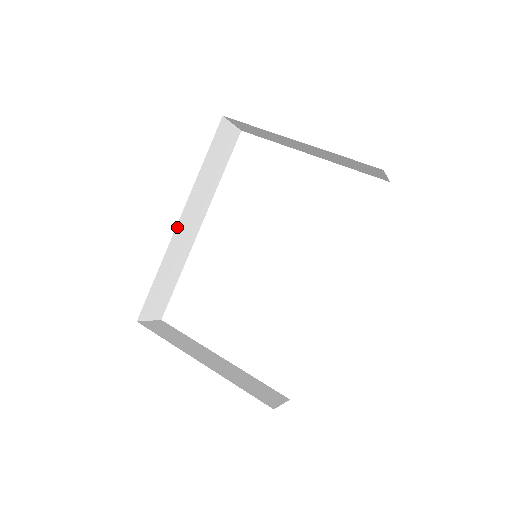
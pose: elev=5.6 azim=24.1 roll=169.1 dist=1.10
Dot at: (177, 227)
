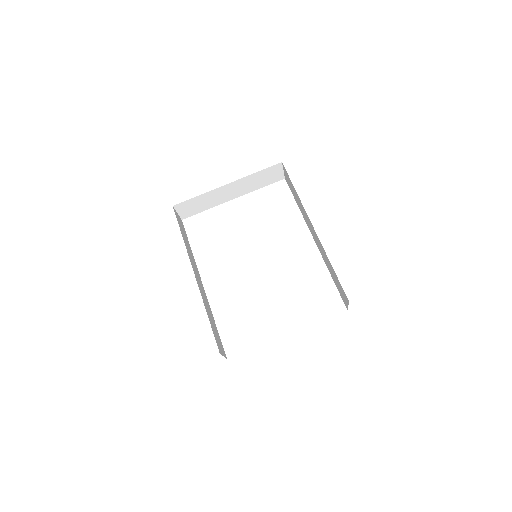
Dot at: (196, 278)
